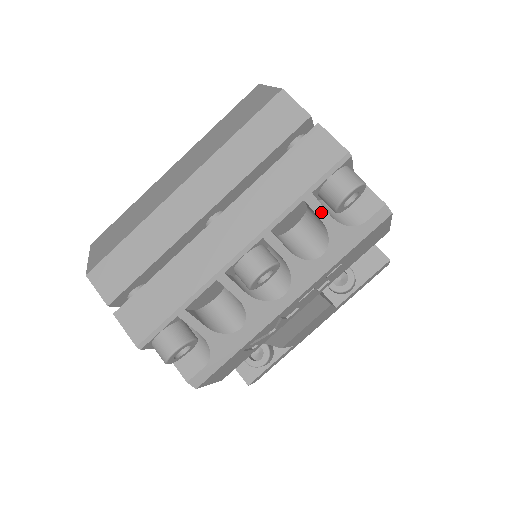
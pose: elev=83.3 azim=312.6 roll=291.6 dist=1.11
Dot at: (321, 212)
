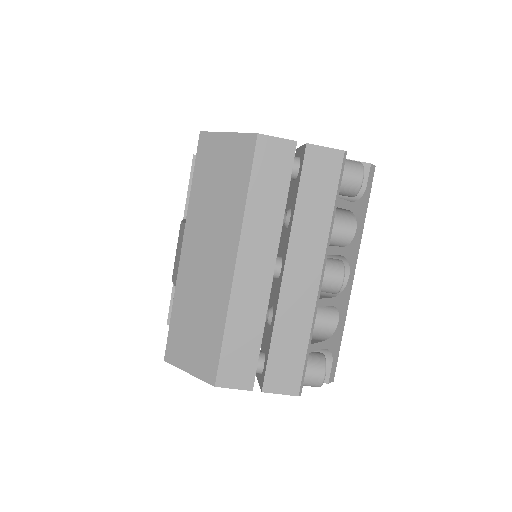
Dot at: (346, 205)
